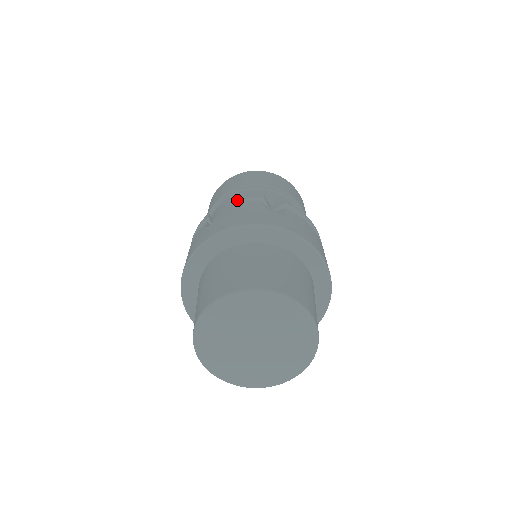
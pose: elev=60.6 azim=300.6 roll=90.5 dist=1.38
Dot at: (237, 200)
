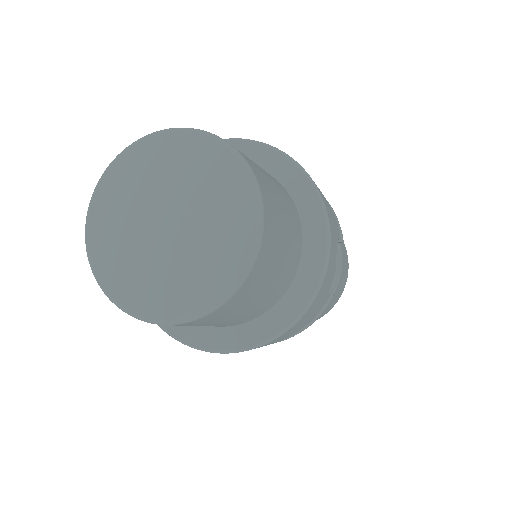
Dot at: occluded
